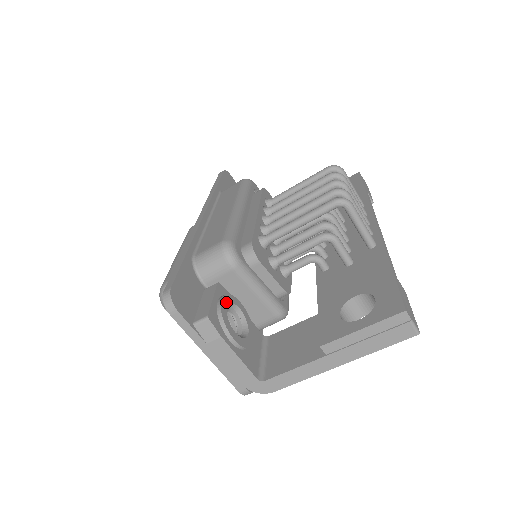
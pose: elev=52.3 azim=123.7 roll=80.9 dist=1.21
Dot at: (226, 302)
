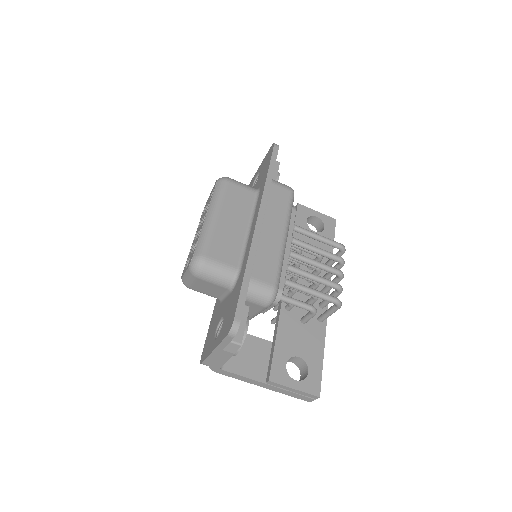
Dot at: (247, 326)
